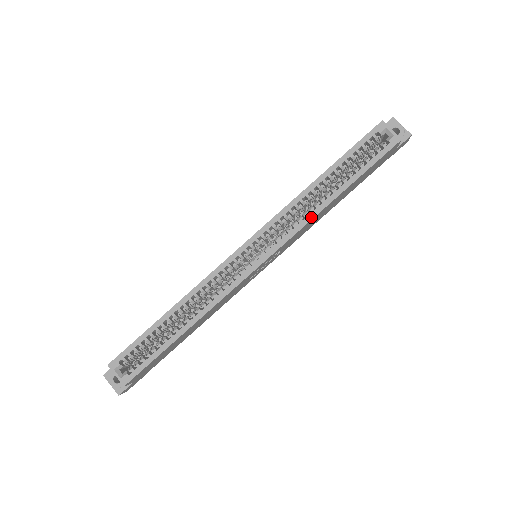
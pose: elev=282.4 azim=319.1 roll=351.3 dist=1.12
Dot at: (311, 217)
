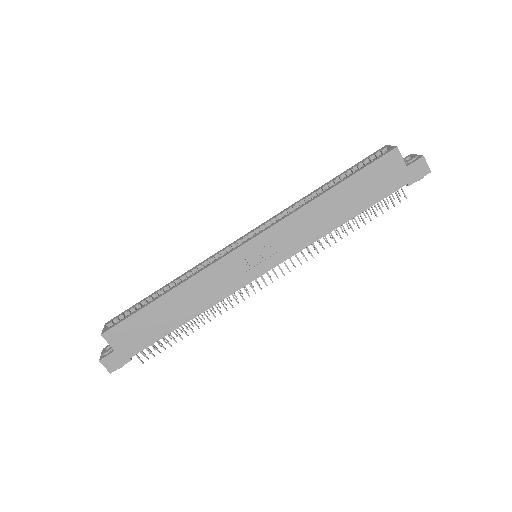
Dot at: (300, 208)
